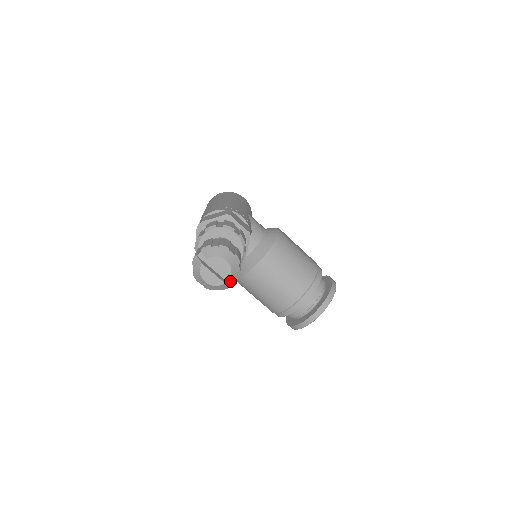
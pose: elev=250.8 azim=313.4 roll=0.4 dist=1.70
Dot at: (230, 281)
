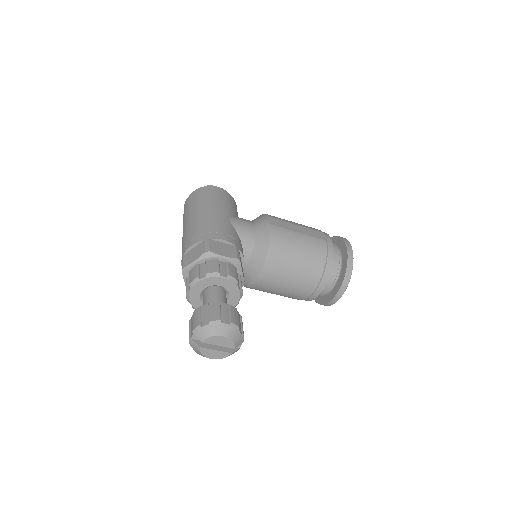
Dot at: occluded
